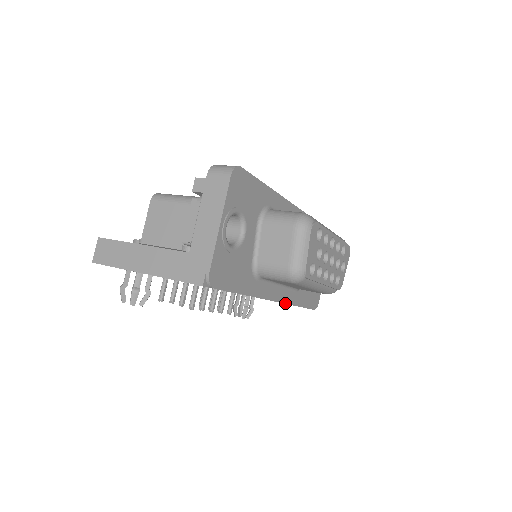
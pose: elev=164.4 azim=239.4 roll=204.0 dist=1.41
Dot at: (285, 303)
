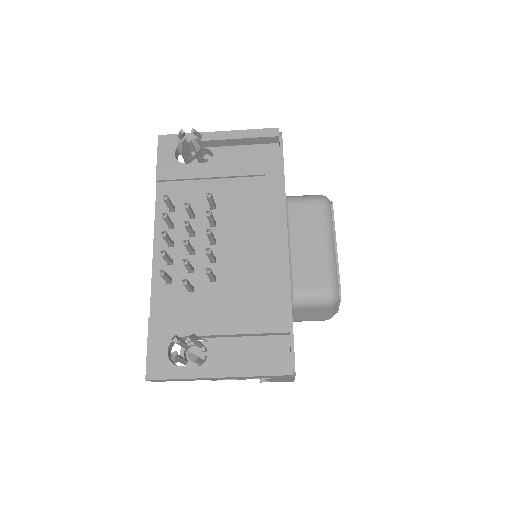
Dot at: (289, 265)
